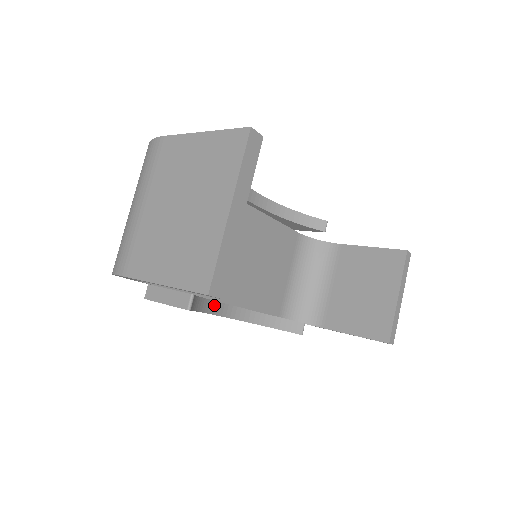
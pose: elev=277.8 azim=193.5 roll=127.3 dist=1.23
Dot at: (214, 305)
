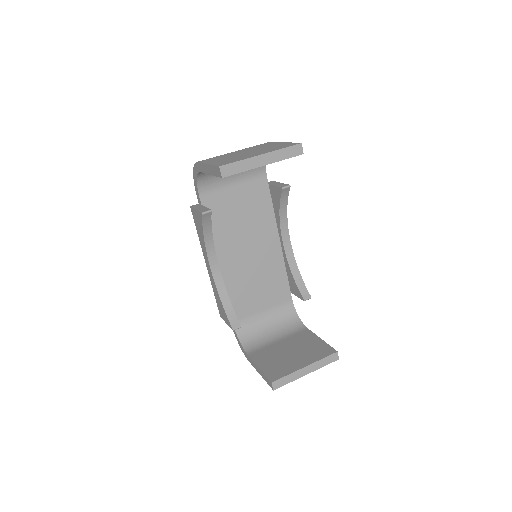
Dot at: (212, 249)
